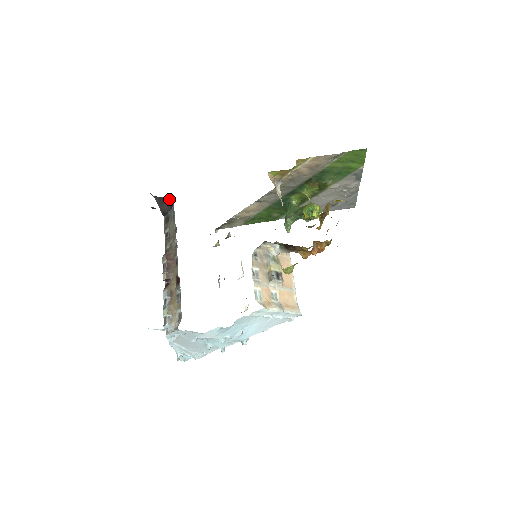
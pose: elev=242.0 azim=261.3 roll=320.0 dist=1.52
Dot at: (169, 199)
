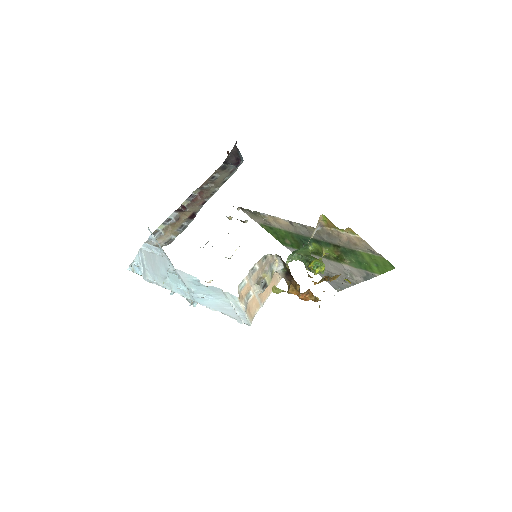
Dot at: (242, 158)
